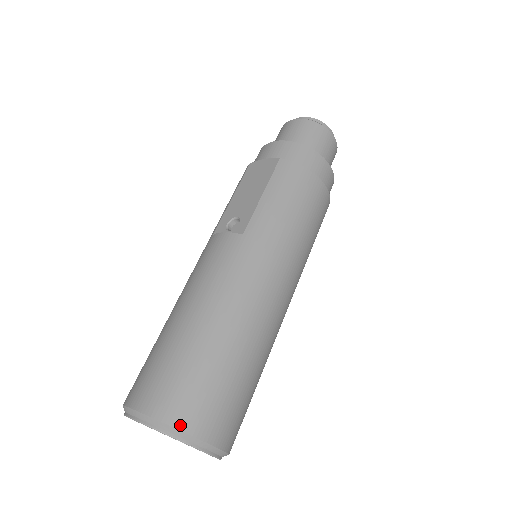
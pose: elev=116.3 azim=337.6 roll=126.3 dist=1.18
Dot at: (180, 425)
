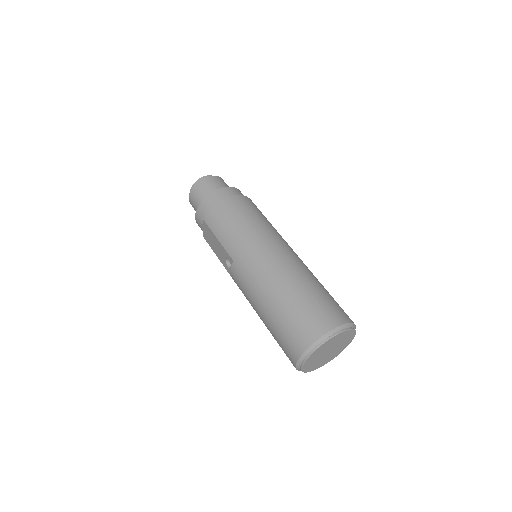
Dot at: (310, 343)
